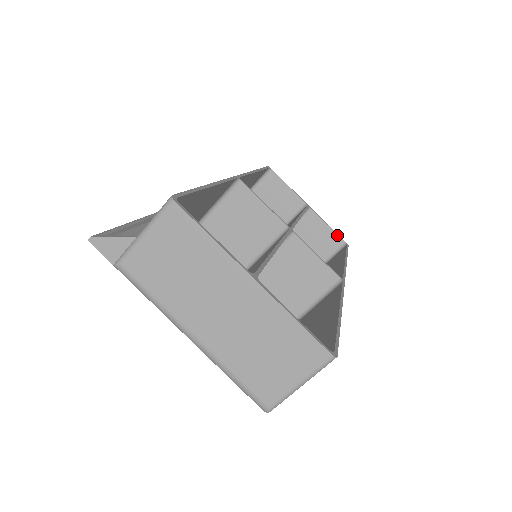
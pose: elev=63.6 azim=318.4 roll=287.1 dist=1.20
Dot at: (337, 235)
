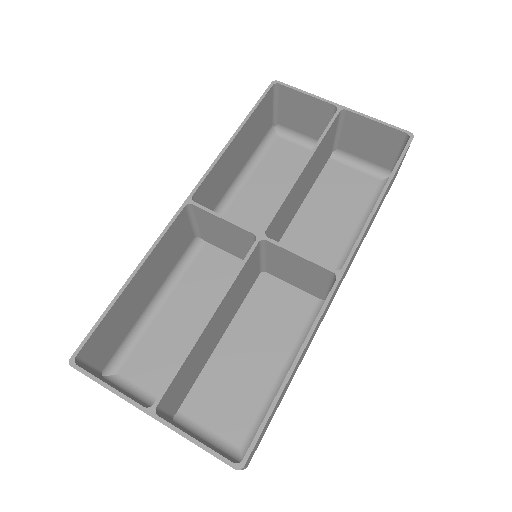
Dot at: (393, 129)
